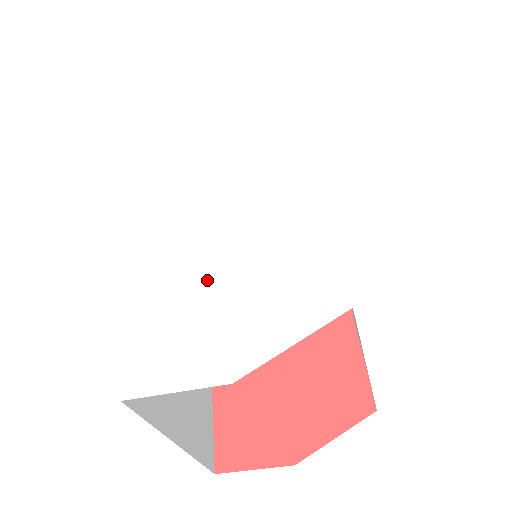
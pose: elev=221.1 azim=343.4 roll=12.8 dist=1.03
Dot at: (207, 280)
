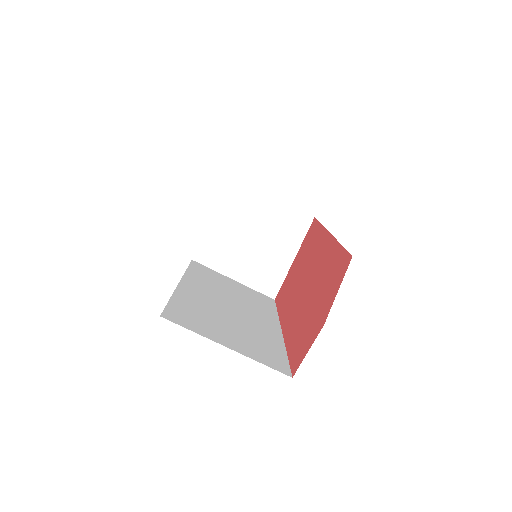
Dot at: occluded
